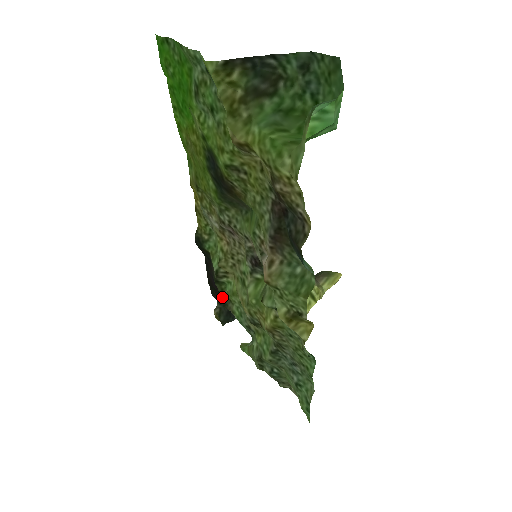
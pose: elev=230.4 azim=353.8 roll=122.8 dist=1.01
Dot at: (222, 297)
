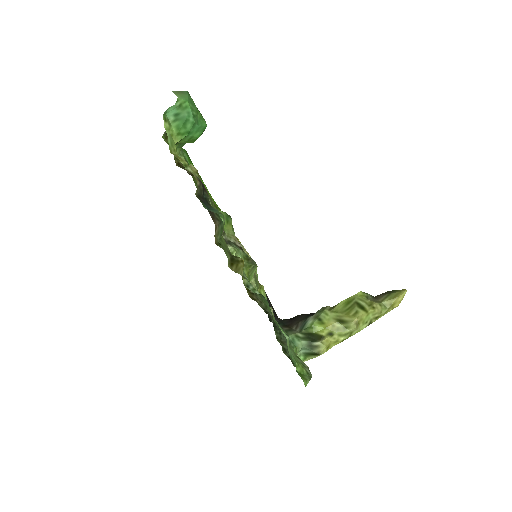
Dot at: occluded
